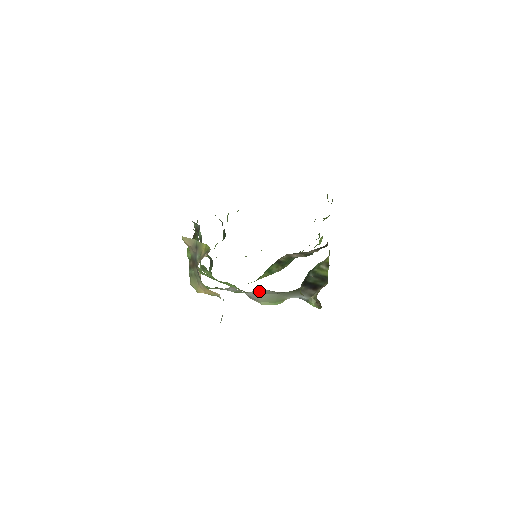
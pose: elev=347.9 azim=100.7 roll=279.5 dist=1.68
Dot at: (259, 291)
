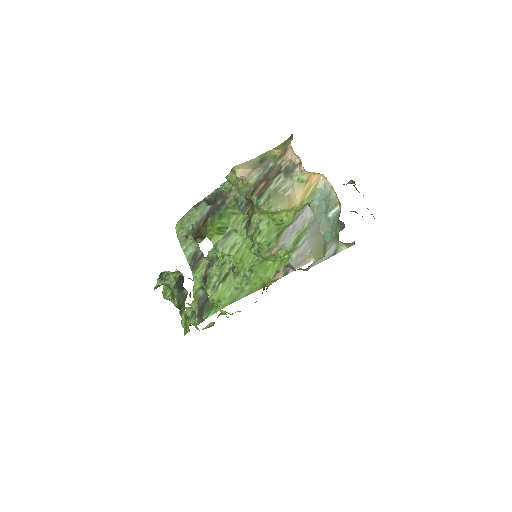
Dot at: (313, 228)
